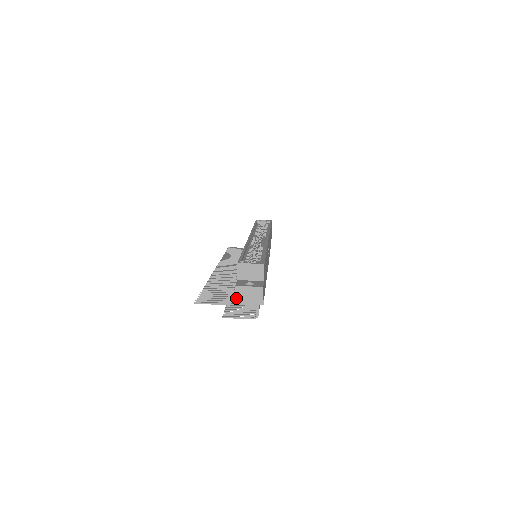
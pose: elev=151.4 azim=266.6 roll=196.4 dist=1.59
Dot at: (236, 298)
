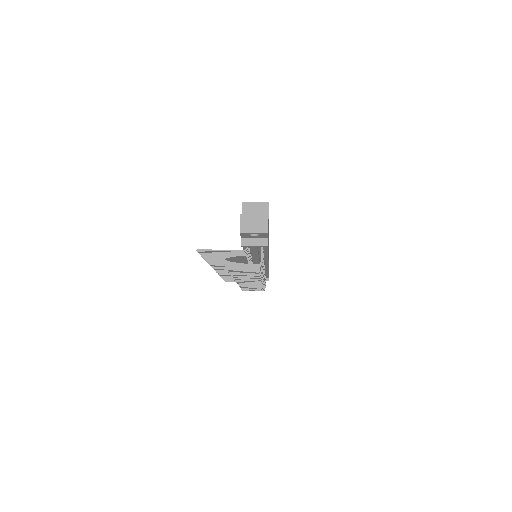
Dot at: (241, 226)
